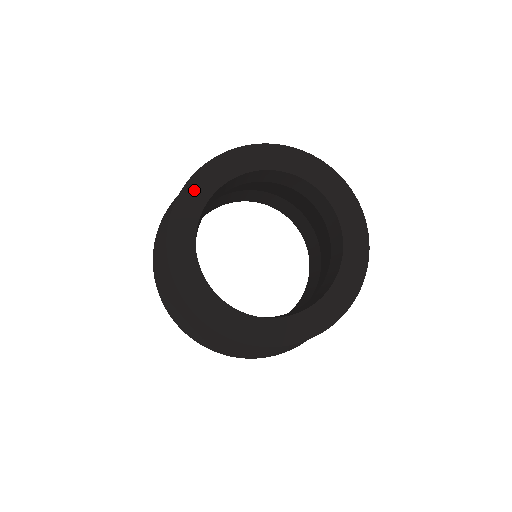
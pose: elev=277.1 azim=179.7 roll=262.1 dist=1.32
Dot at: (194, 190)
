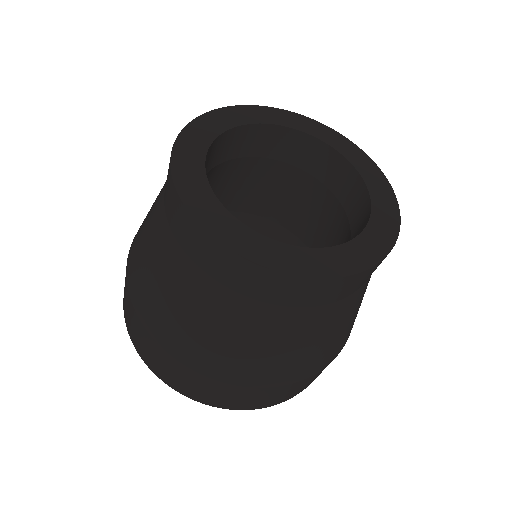
Dot at: (186, 147)
